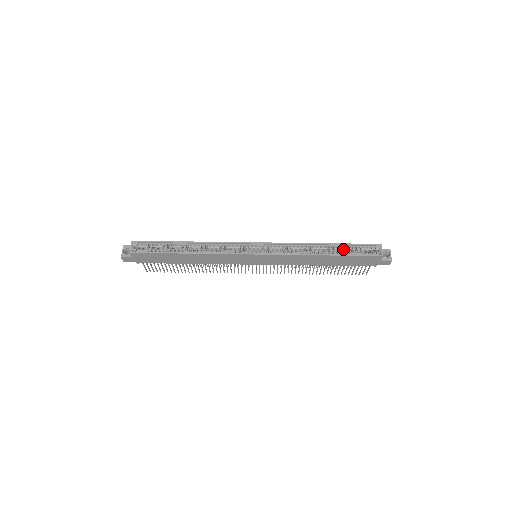
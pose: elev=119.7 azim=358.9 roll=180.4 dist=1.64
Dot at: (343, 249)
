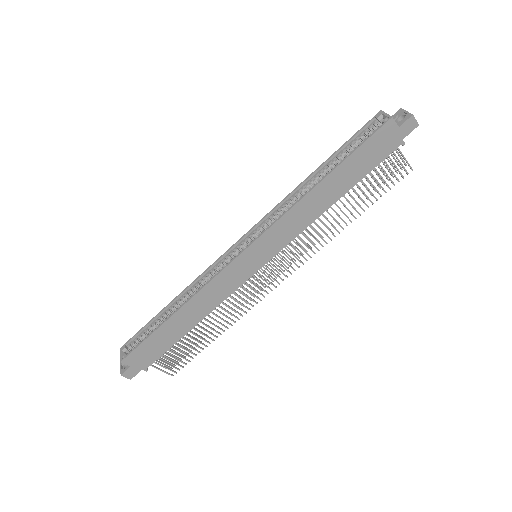
Dot at: (340, 157)
